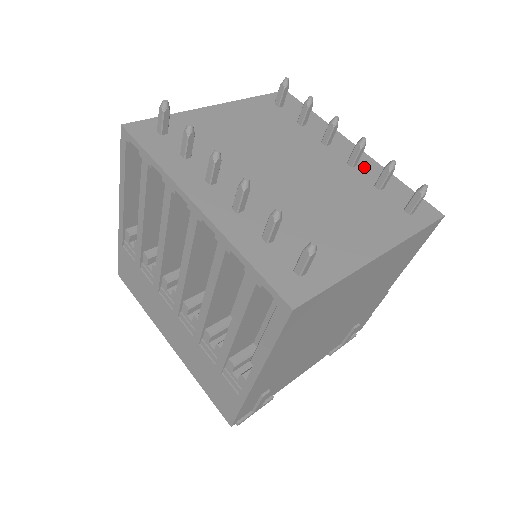
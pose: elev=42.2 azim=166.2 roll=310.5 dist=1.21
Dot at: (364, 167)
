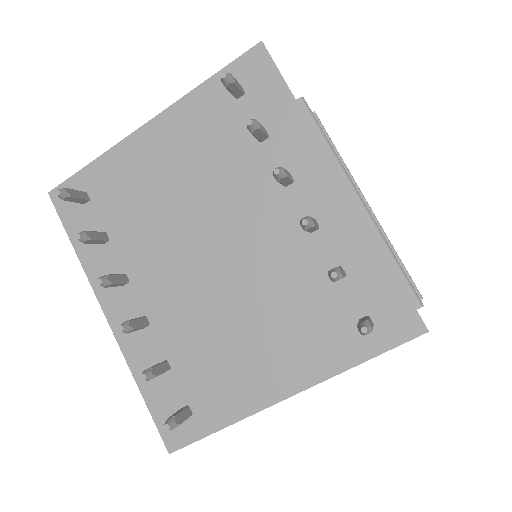
Dot at: (332, 230)
